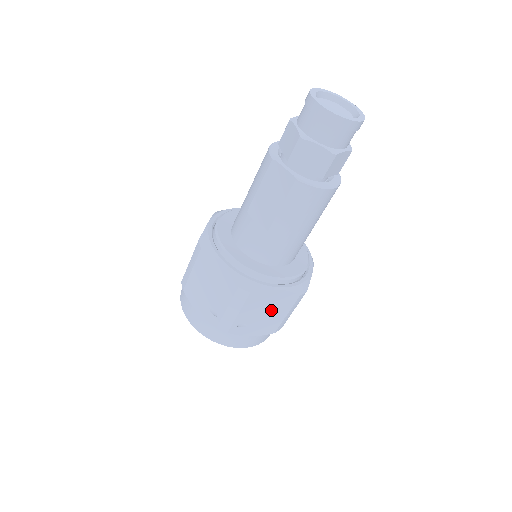
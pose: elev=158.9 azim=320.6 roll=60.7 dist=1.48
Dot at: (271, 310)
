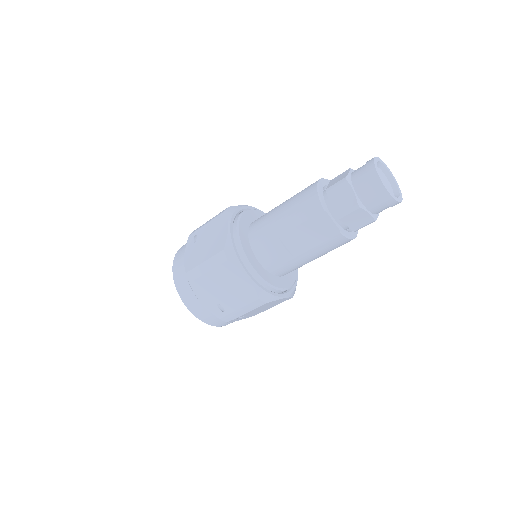
Dot at: (267, 307)
